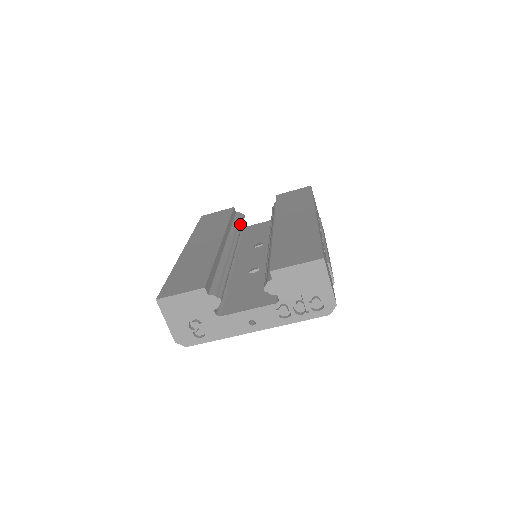
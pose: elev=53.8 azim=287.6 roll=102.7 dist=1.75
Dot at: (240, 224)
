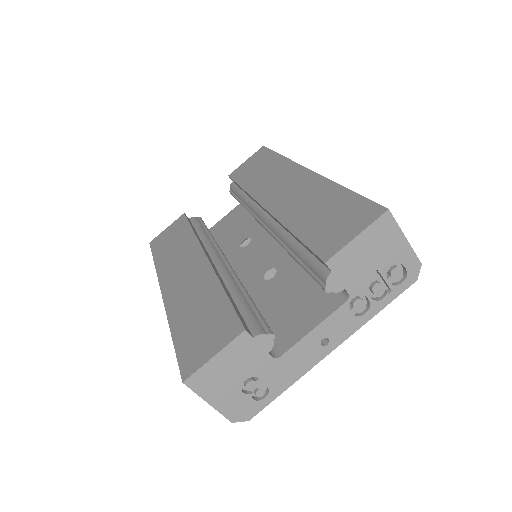
Dot at: (206, 229)
